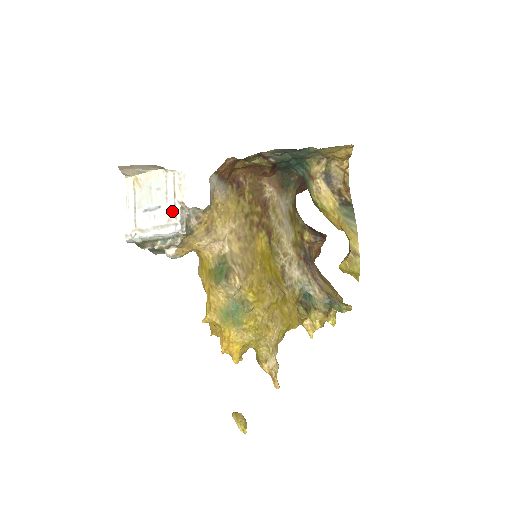
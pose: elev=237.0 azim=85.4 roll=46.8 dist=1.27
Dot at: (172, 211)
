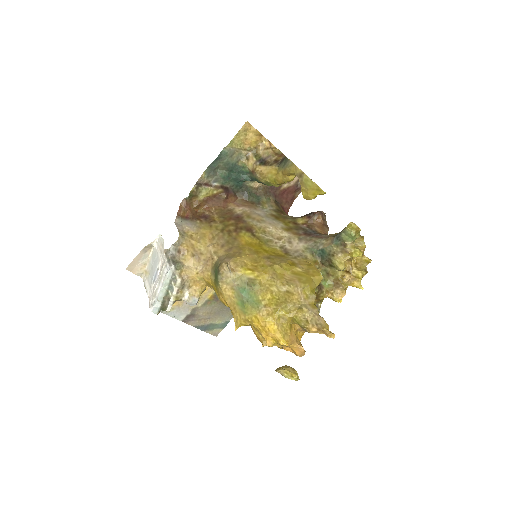
Dot at: (162, 262)
